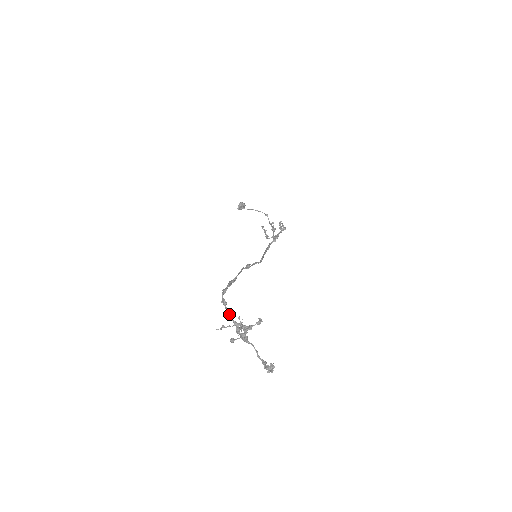
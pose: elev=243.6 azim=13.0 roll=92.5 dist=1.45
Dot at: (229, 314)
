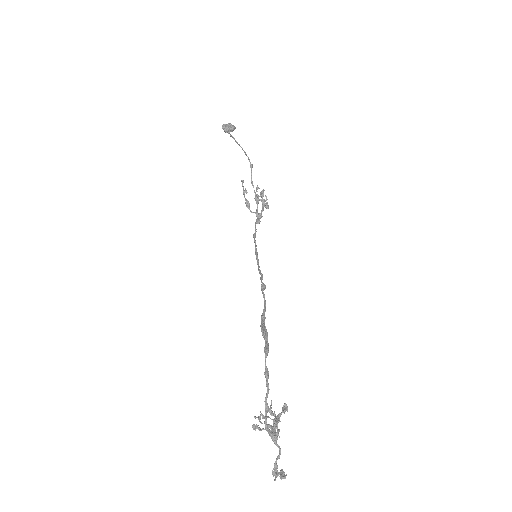
Dot at: (267, 395)
